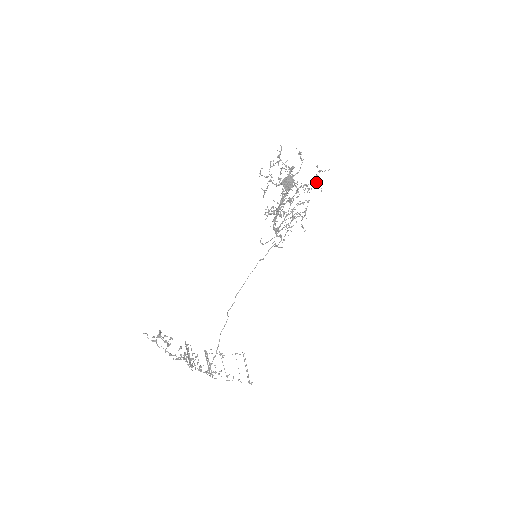
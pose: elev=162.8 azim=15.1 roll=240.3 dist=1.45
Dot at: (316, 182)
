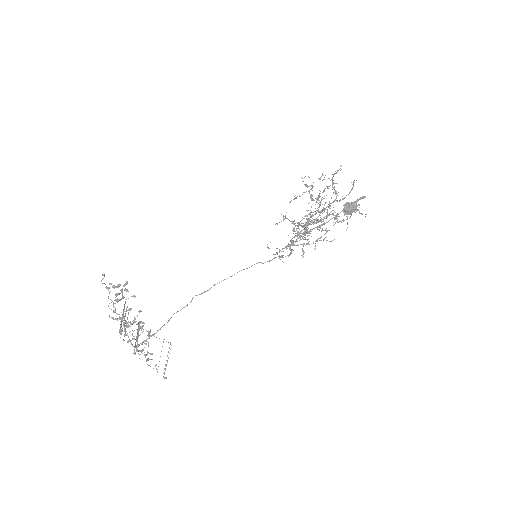
Dot at: occluded
